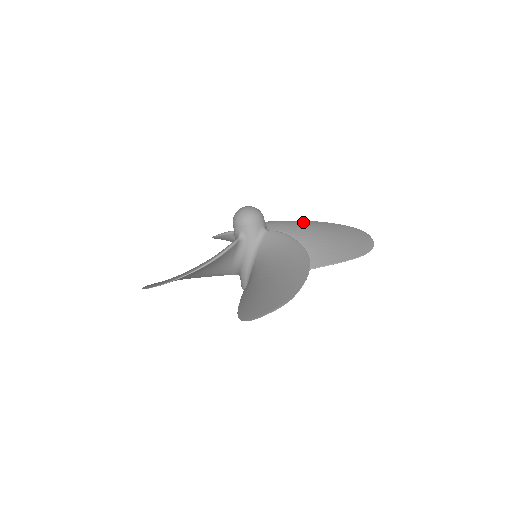
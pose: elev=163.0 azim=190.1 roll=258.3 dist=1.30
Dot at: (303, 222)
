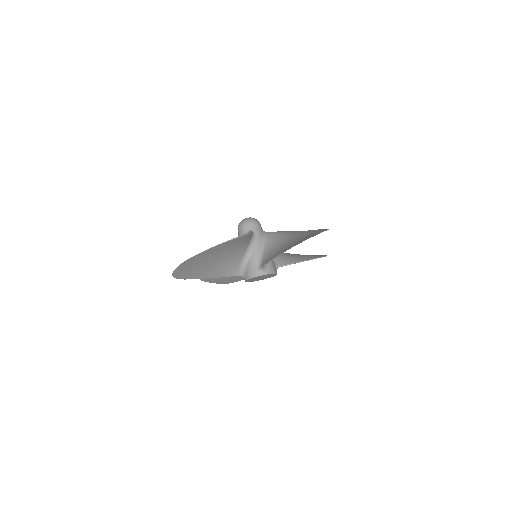
Dot at: (304, 231)
